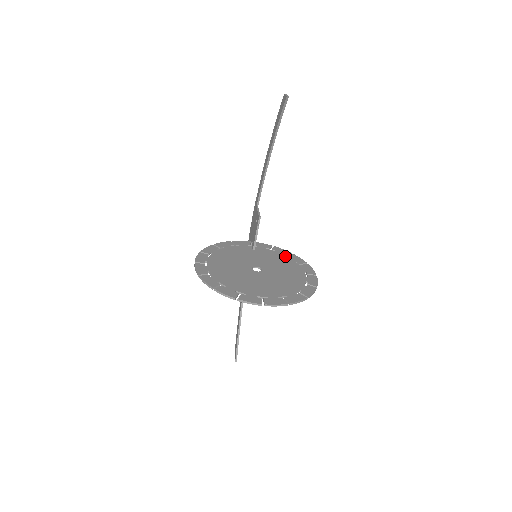
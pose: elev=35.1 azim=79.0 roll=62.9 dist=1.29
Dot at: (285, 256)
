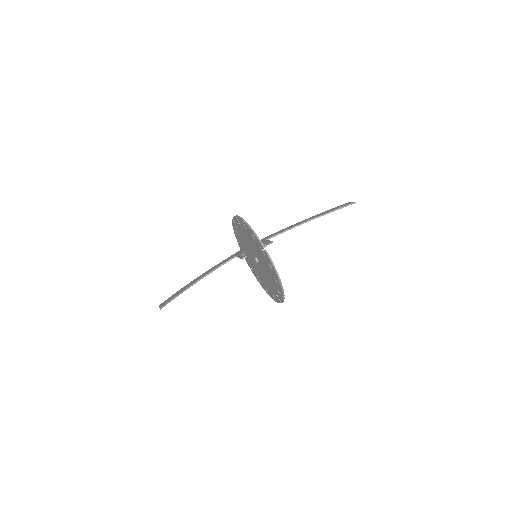
Dot at: occluded
